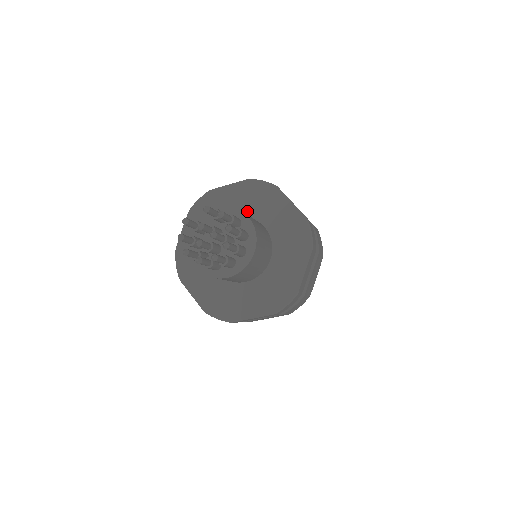
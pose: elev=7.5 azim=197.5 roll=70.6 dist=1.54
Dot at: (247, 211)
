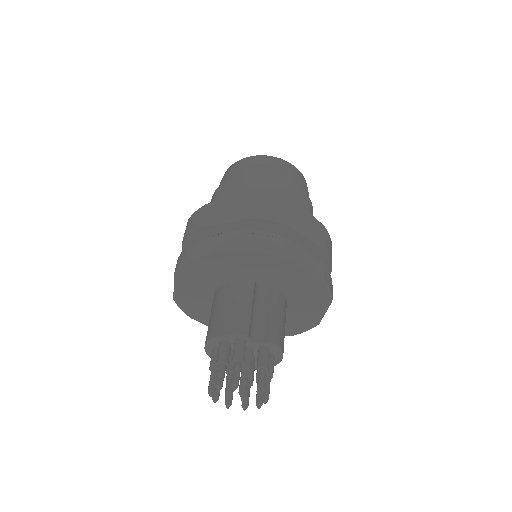
Dot at: (290, 292)
